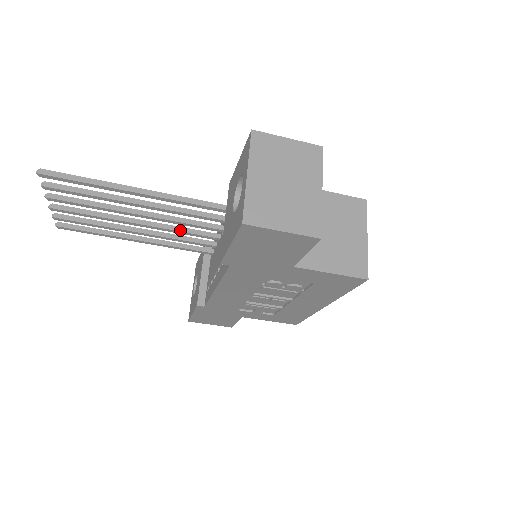
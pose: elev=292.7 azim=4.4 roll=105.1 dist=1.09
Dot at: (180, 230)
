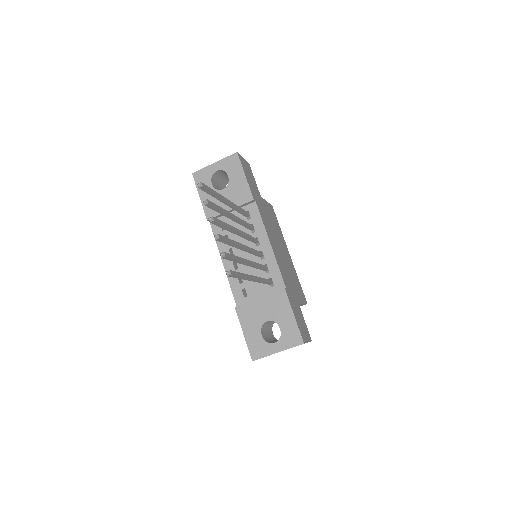
Dot at: (248, 239)
